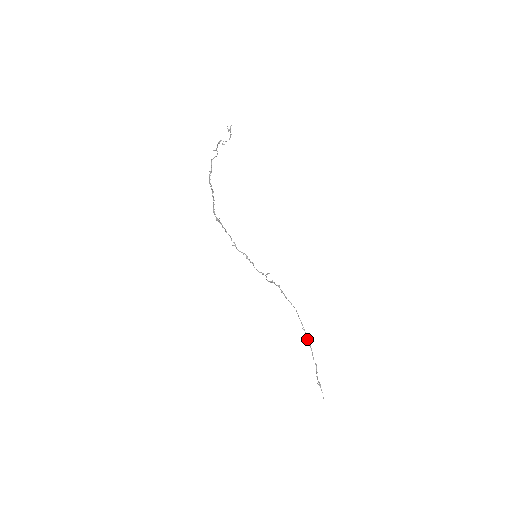
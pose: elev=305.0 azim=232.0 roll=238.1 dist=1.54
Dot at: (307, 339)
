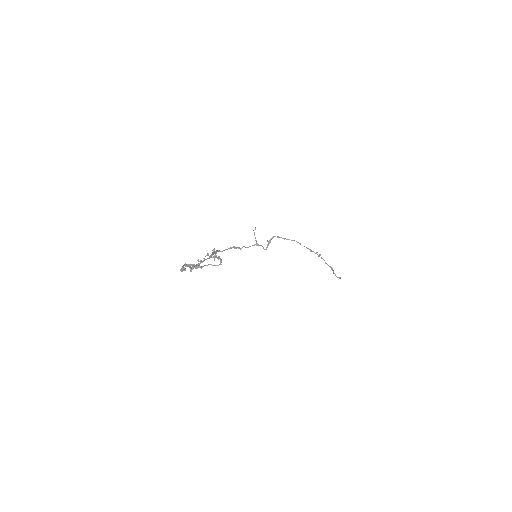
Dot at: occluded
